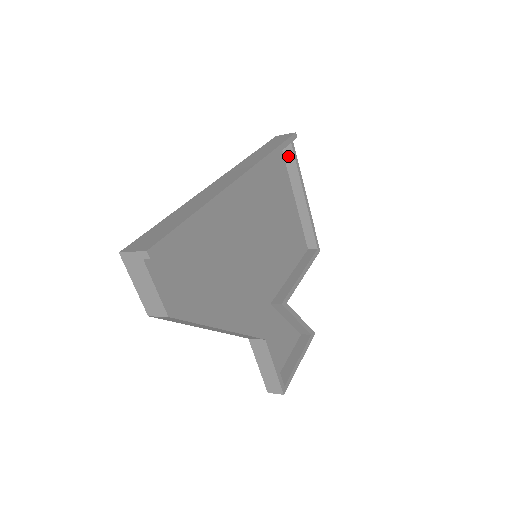
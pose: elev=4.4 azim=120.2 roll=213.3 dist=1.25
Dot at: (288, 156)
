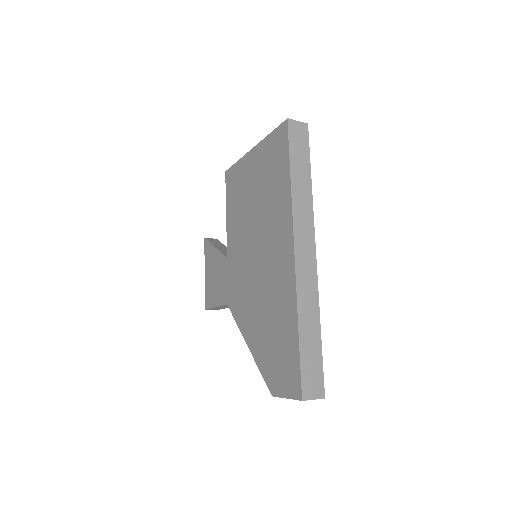
Dot at: occluded
